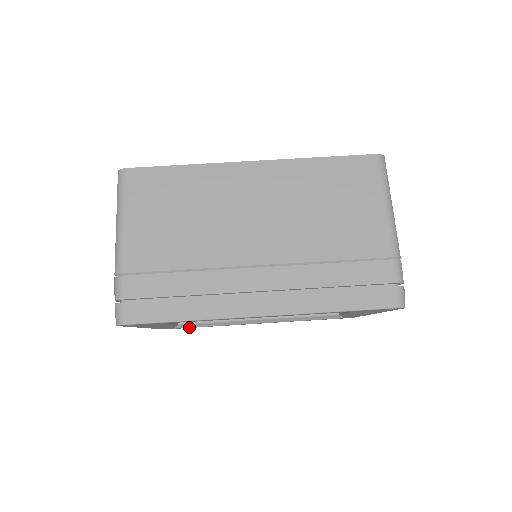
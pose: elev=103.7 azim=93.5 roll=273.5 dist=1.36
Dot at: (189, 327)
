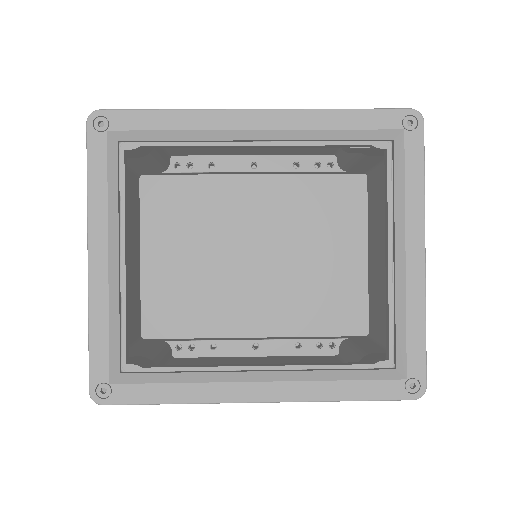
Dot at: (136, 383)
